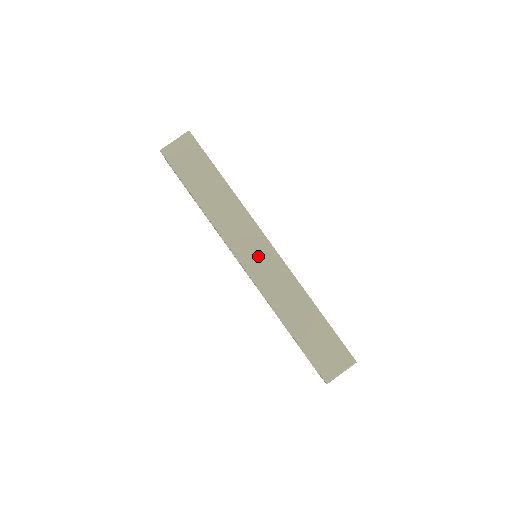
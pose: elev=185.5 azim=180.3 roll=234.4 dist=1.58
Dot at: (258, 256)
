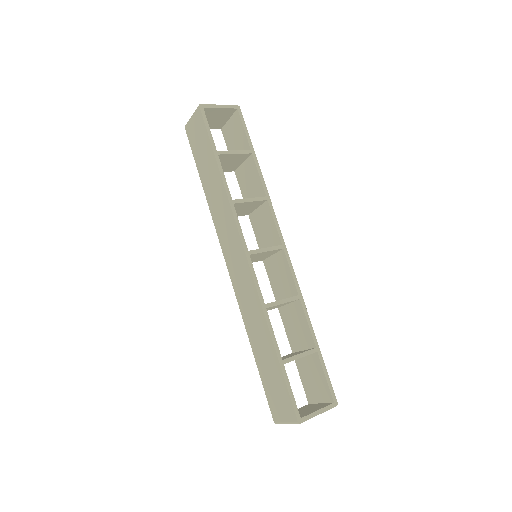
Dot at: (237, 263)
